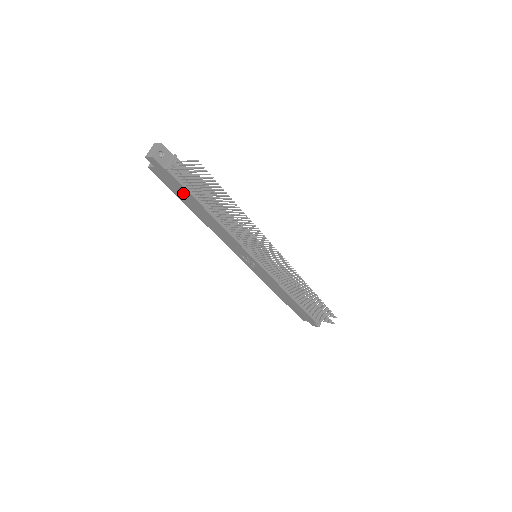
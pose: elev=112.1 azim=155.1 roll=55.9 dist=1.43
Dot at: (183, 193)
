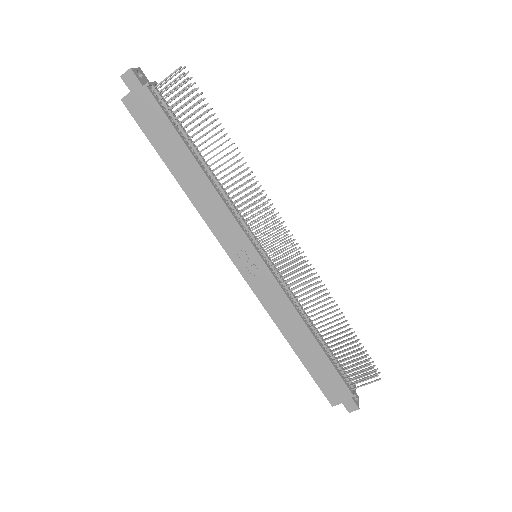
Dot at: (163, 132)
